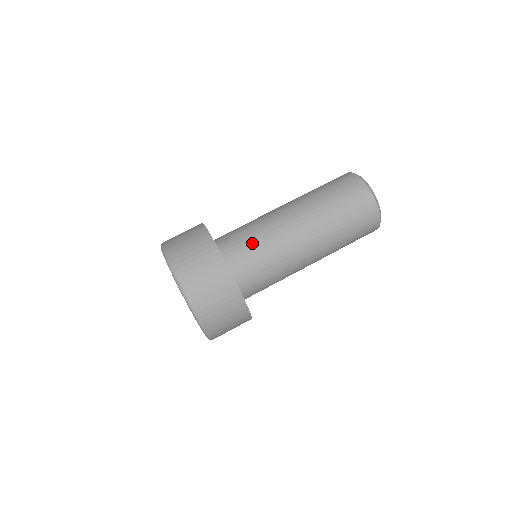
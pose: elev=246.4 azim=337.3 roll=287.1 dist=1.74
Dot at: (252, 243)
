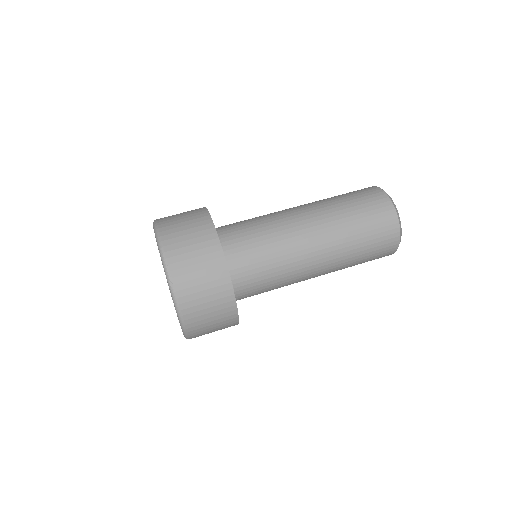
Dot at: (262, 258)
